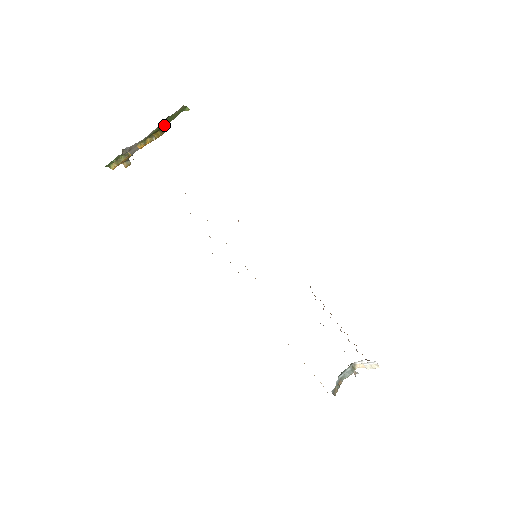
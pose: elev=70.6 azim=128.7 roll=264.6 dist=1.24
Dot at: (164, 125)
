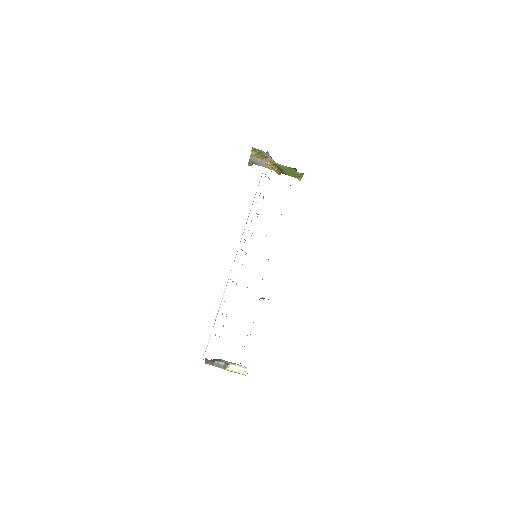
Dot at: (285, 171)
